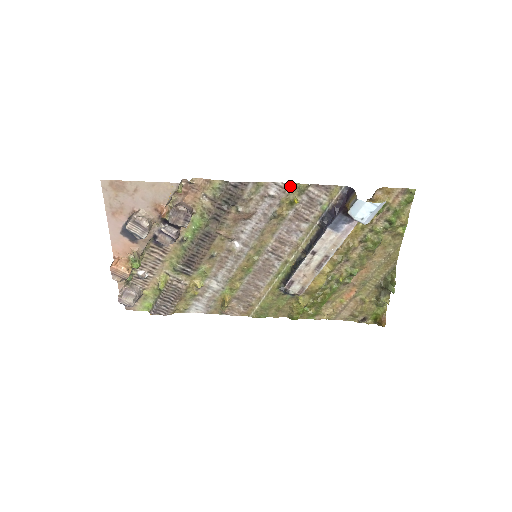
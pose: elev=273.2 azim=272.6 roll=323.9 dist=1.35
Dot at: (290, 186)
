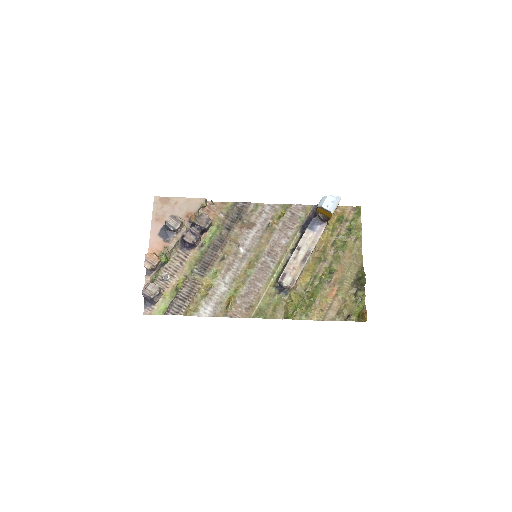
Dot at: (278, 206)
